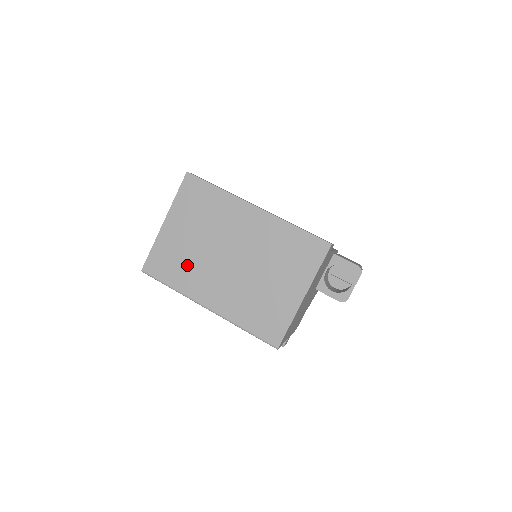
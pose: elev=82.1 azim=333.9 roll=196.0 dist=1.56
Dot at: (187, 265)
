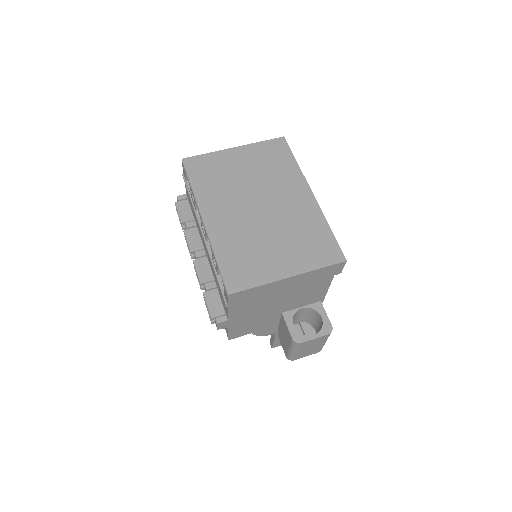
Dot at: (221, 183)
